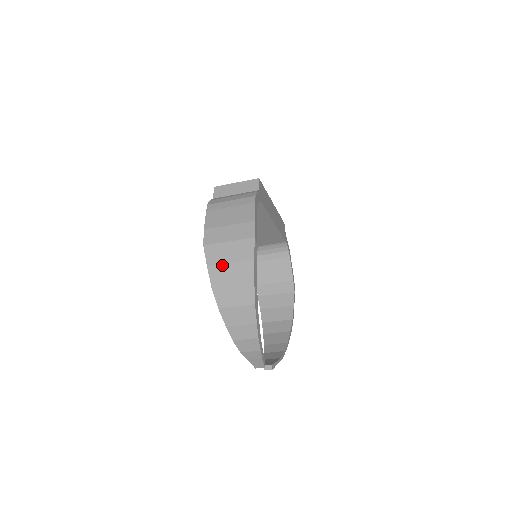
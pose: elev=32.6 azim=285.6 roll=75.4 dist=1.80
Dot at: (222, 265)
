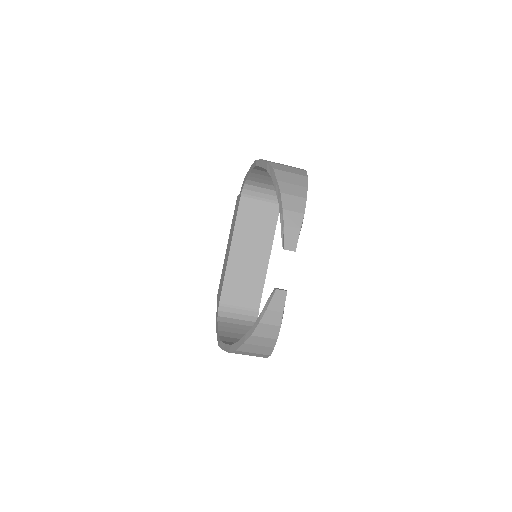
Dot at: occluded
